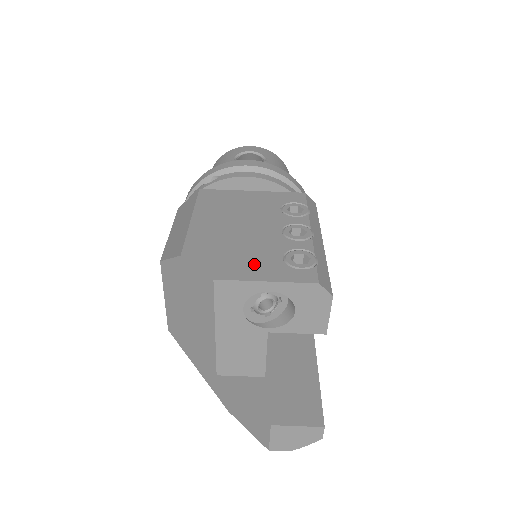
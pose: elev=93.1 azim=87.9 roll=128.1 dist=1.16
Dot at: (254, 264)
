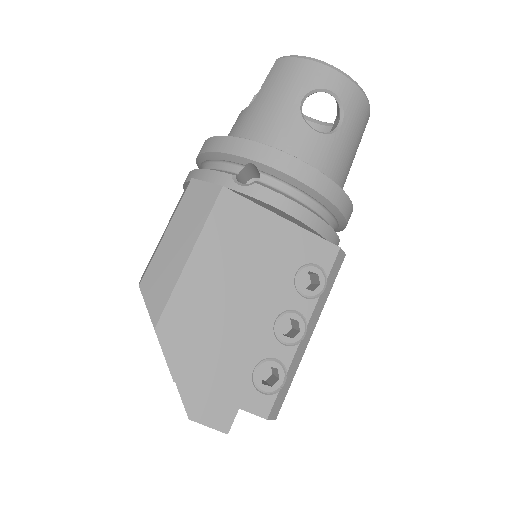
Dot at: (222, 370)
